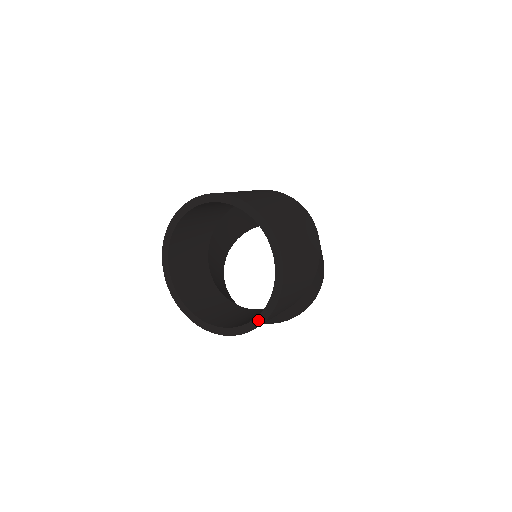
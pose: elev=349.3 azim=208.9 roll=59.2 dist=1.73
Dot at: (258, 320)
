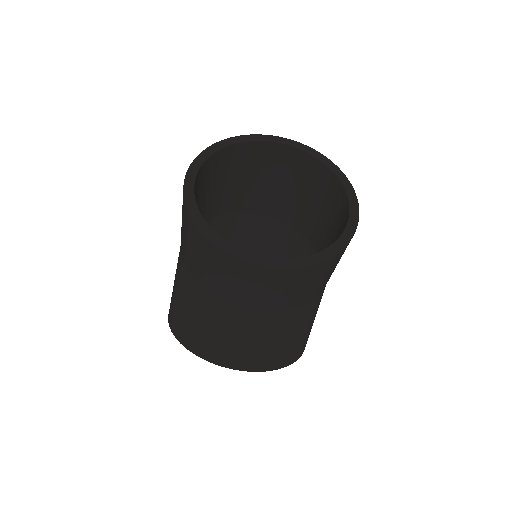
Dot at: (349, 229)
